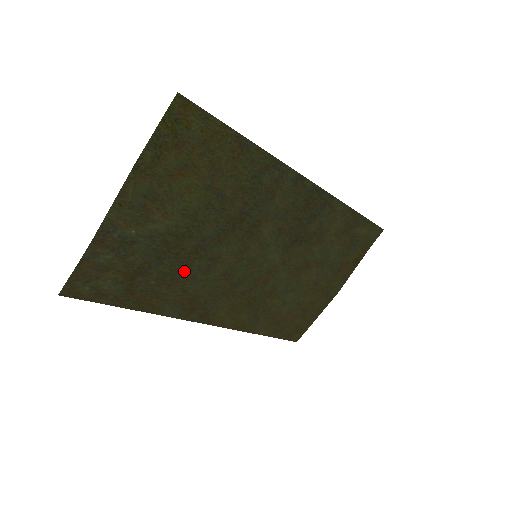
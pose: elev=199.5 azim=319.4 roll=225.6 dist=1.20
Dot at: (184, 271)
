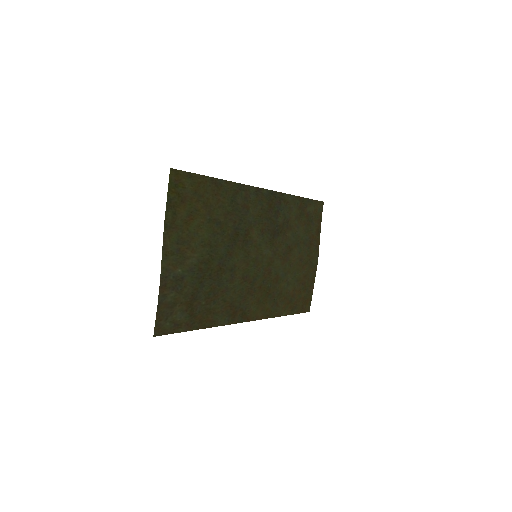
Dot at: (219, 286)
